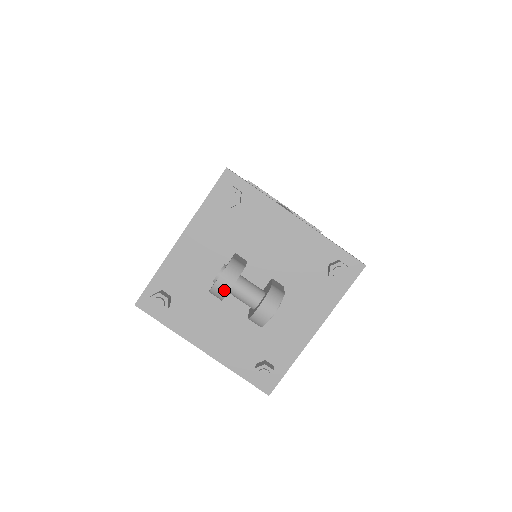
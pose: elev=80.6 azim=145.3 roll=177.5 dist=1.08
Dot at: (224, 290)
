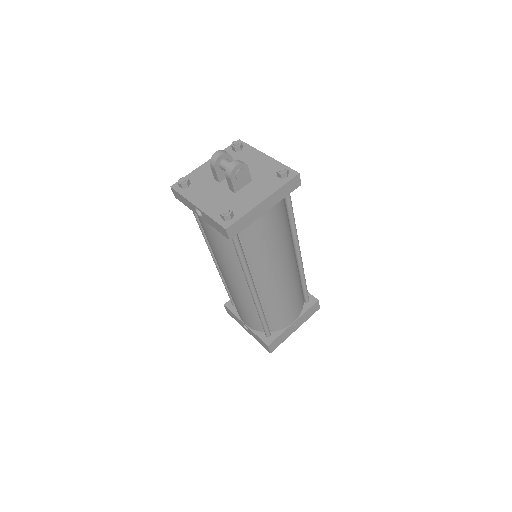
Dot at: (217, 156)
